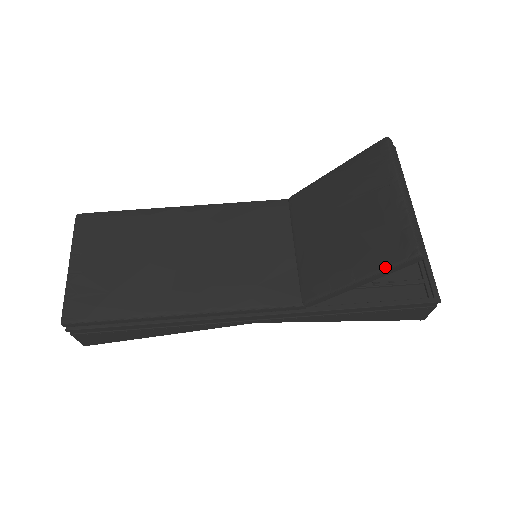
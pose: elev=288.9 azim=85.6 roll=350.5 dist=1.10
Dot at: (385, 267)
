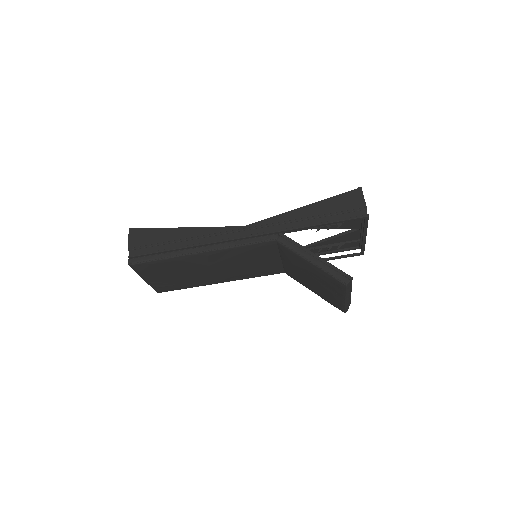
Dot at: occluded
